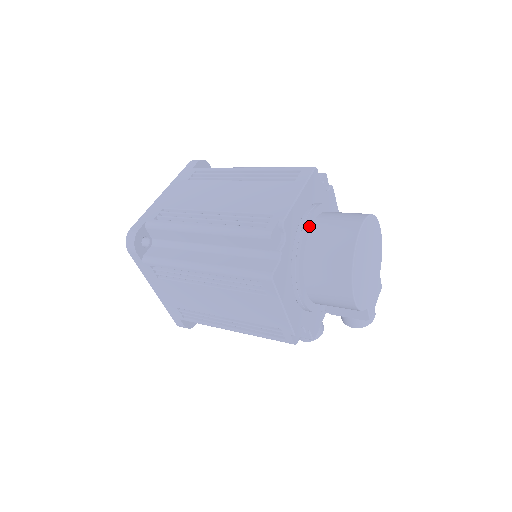
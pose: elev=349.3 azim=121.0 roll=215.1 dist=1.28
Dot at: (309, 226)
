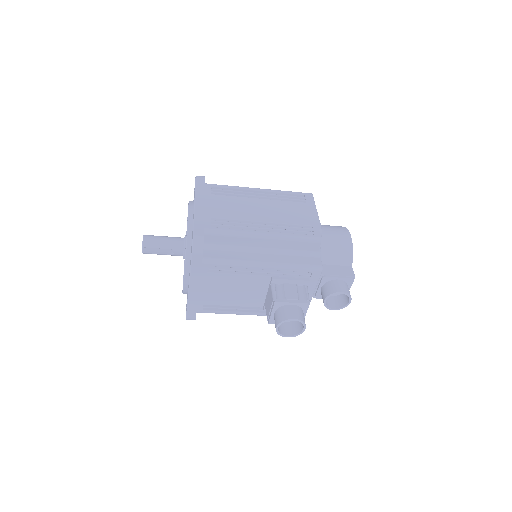
Dot at: occluded
